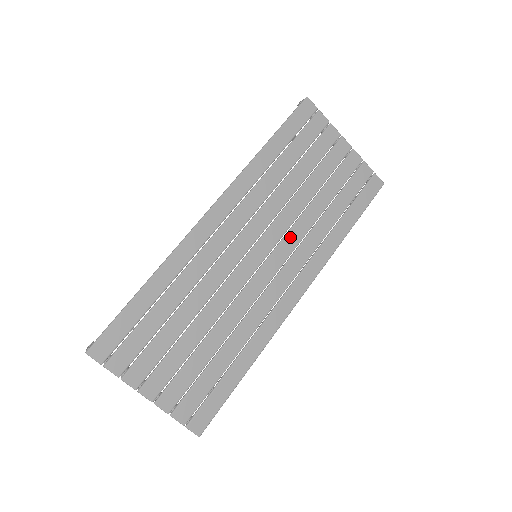
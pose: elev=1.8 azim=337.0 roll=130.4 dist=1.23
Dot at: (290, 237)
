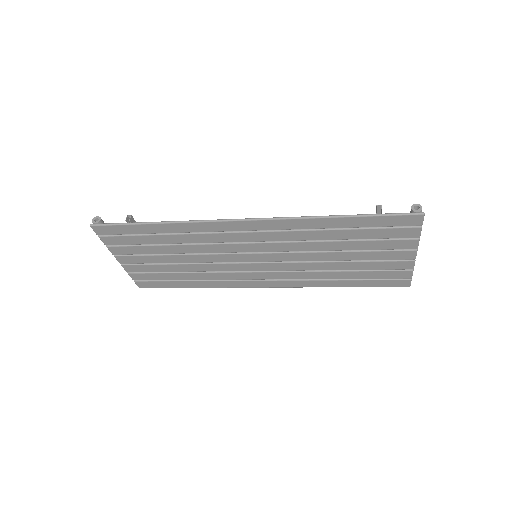
Dot at: (293, 265)
